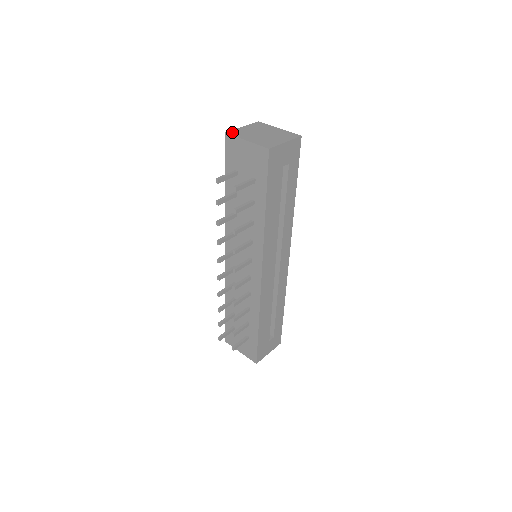
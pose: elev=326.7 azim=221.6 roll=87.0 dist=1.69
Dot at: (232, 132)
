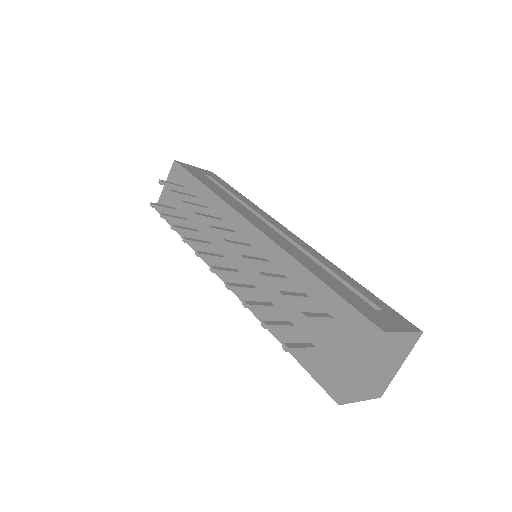
Dot at: occluded
